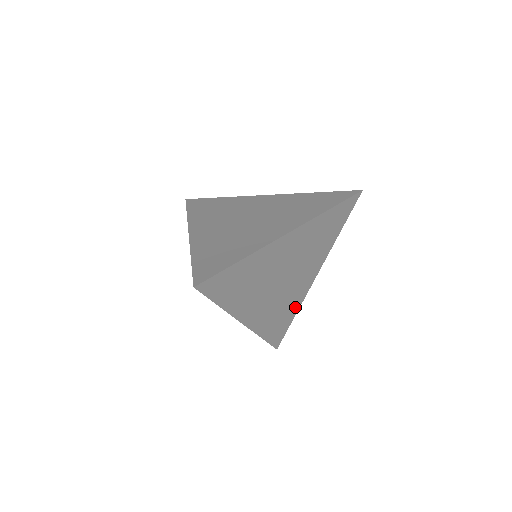
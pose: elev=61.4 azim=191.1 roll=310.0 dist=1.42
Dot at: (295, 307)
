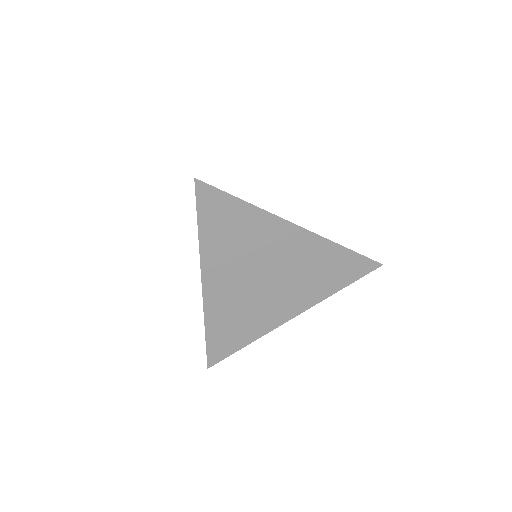
Dot at: (254, 332)
